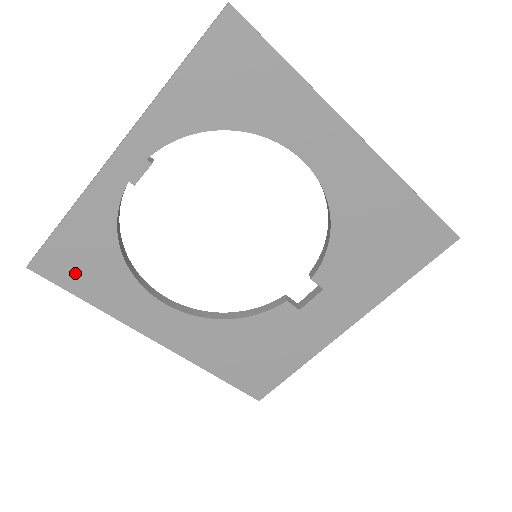
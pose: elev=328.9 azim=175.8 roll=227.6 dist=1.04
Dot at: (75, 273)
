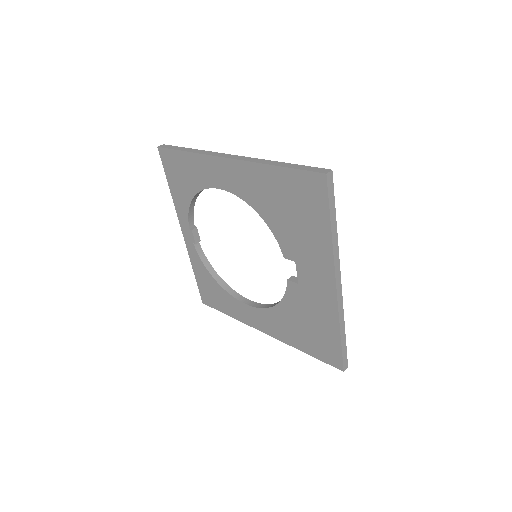
Dot at: (214, 300)
